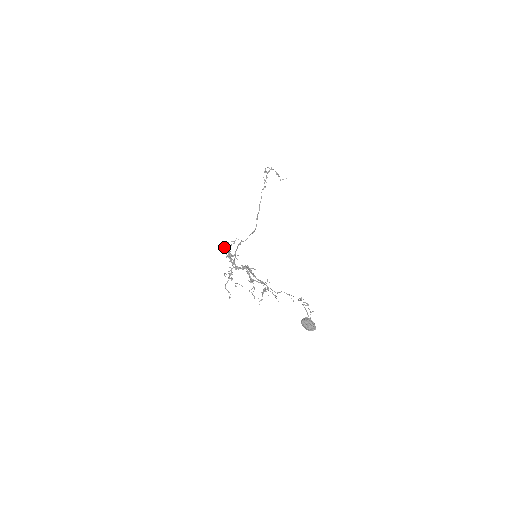
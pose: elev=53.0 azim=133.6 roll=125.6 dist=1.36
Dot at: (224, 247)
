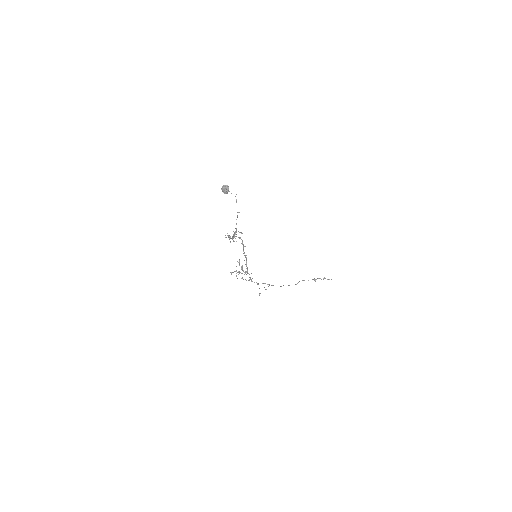
Dot at: occluded
